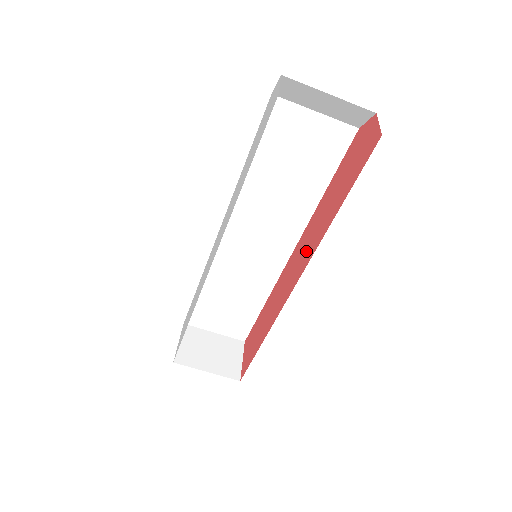
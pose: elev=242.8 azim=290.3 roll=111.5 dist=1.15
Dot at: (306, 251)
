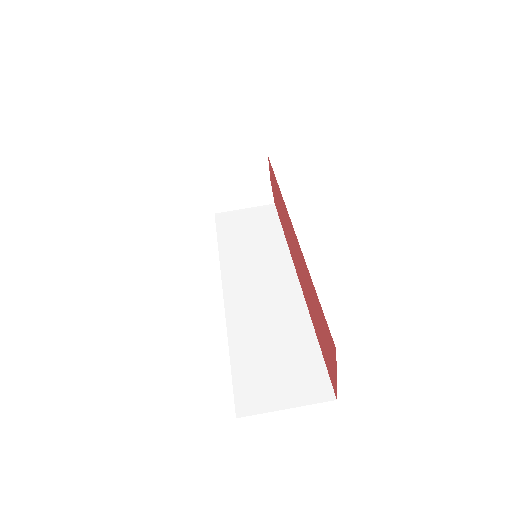
Dot at: (288, 226)
